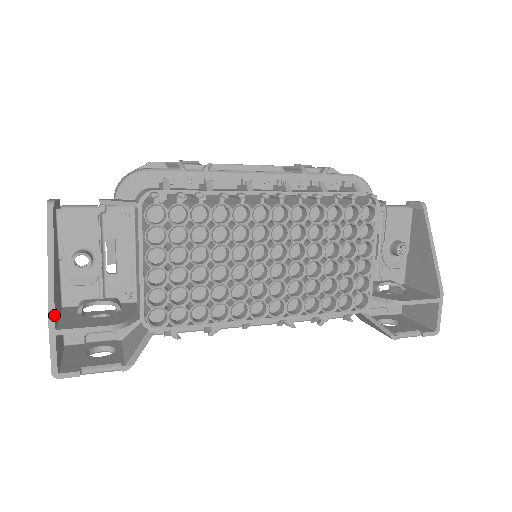
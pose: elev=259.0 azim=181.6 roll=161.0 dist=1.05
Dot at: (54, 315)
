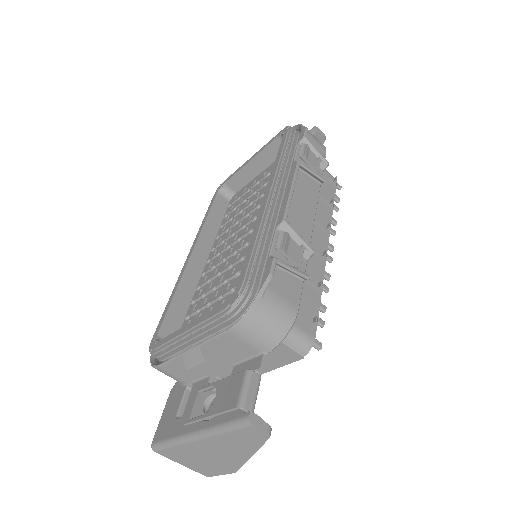
Dot at: occluded
